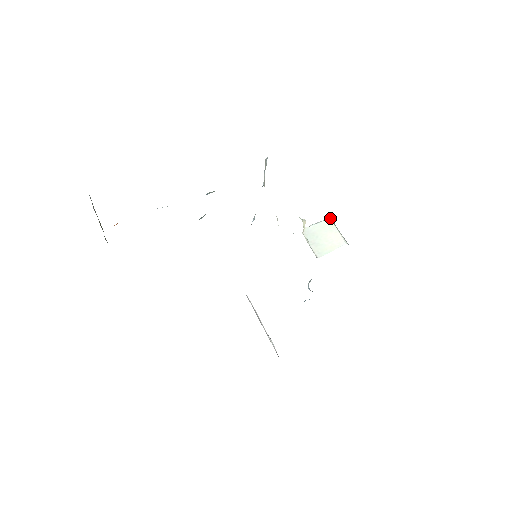
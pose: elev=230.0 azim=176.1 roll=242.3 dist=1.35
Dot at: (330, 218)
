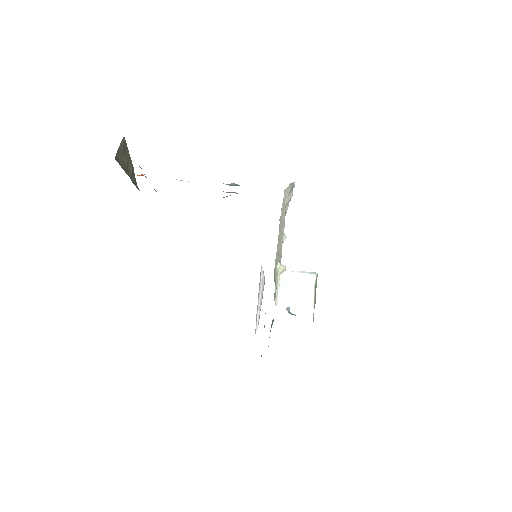
Dot at: (316, 273)
